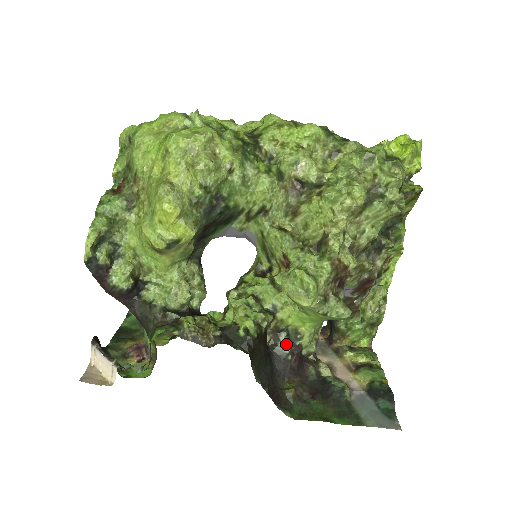
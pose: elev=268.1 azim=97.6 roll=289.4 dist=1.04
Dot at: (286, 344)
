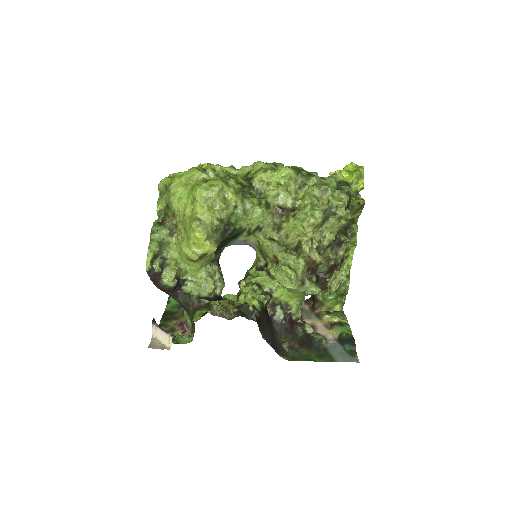
Dot at: (281, 313)
